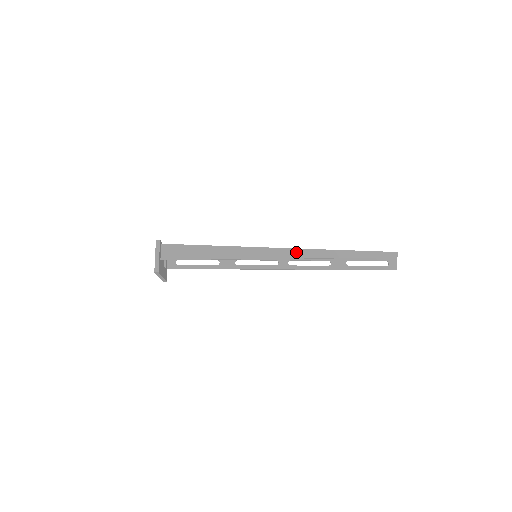
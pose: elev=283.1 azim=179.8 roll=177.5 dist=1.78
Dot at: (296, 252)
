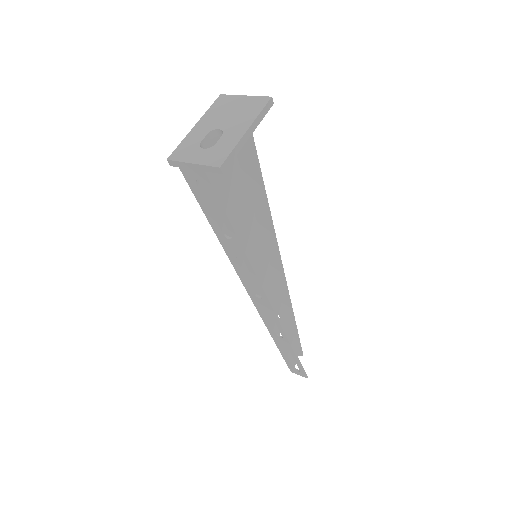
Dot at: (278, 275)
